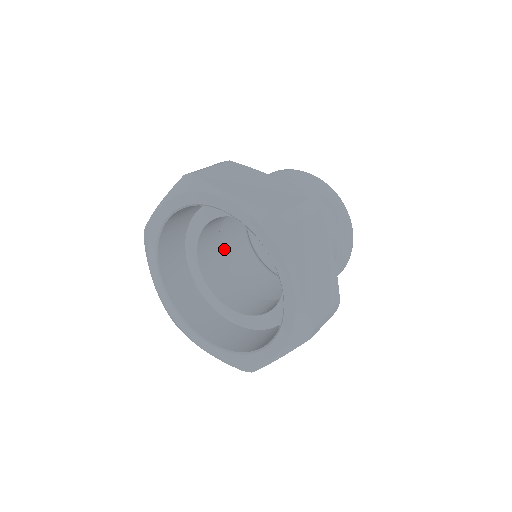
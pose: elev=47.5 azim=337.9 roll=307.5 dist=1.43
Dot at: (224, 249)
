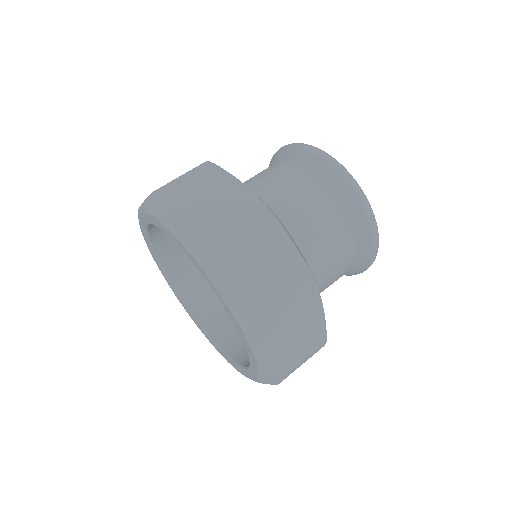
Dot at: occluded
